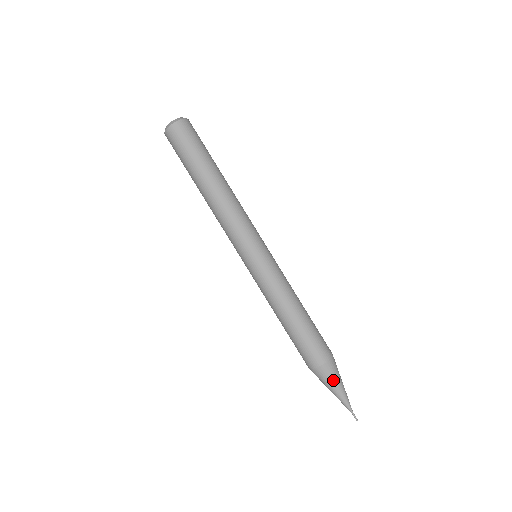
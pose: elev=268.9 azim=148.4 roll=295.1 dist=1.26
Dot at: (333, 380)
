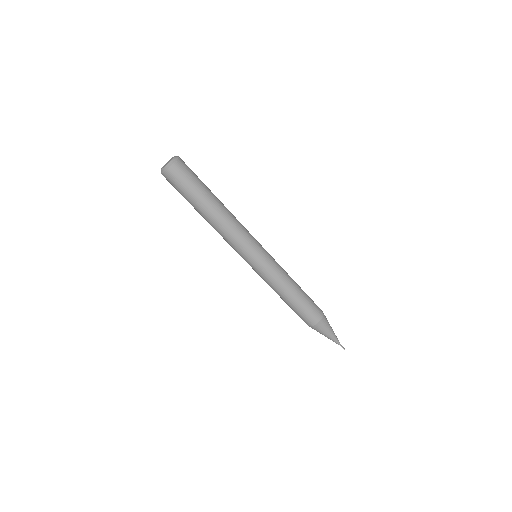
Dot at: (324, 332)
